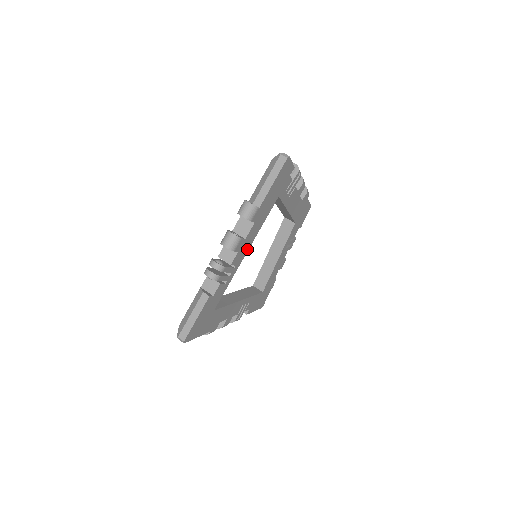
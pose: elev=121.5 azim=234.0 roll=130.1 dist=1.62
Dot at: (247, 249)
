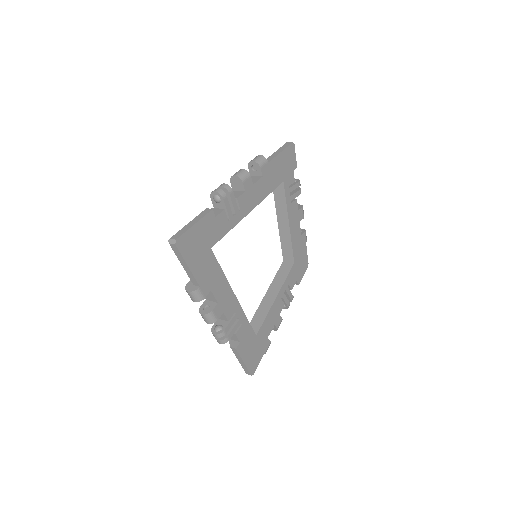
Dot at: (252, 206)
